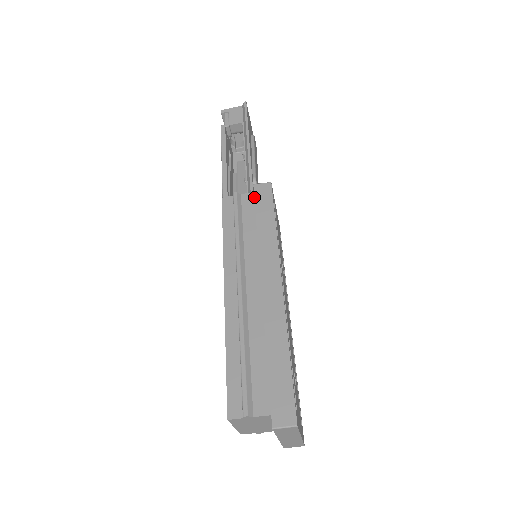
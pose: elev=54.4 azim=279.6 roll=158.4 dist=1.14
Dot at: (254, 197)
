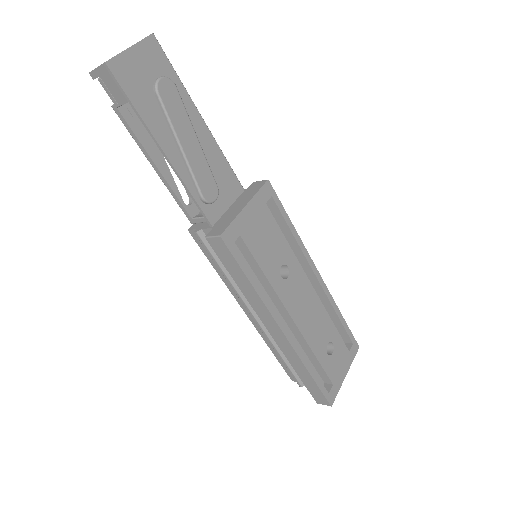
Dot at: occluded
